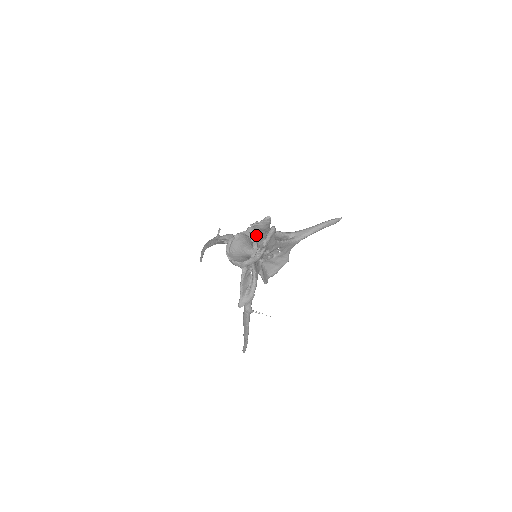
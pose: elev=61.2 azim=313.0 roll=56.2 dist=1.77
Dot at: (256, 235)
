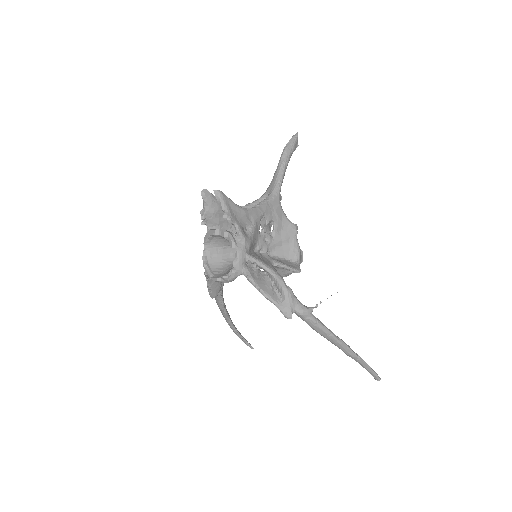
Dot at: occluded
